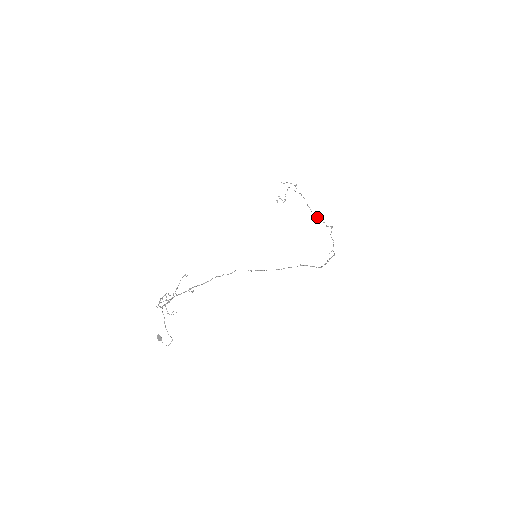
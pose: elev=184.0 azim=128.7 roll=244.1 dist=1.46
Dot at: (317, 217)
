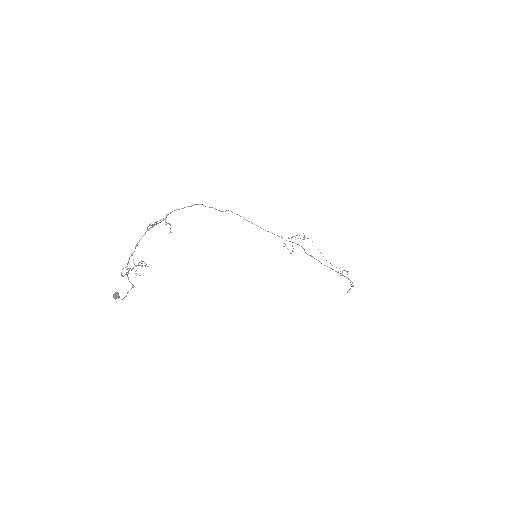
Dot at: (330, 263)
